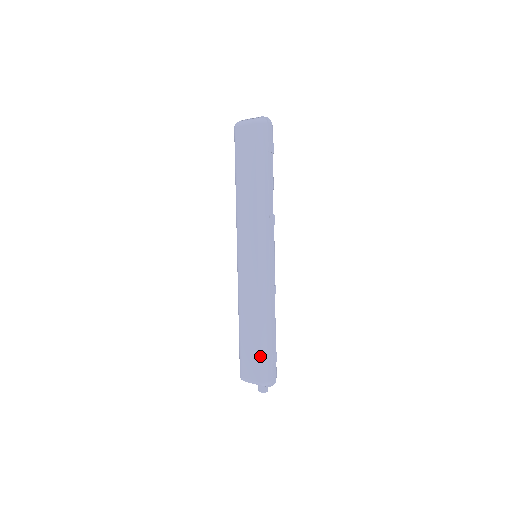
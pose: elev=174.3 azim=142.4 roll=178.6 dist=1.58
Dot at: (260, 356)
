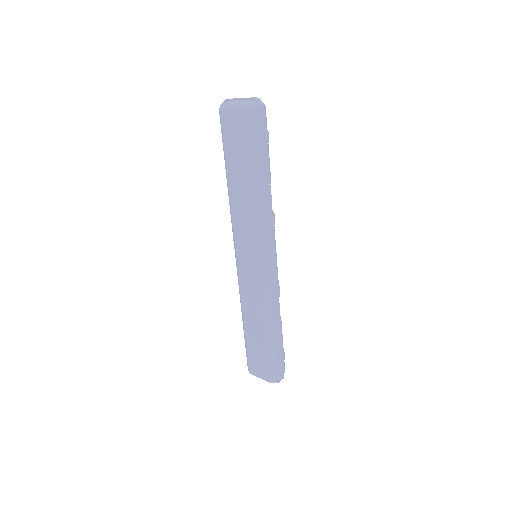
Dot at: (266, 357)
